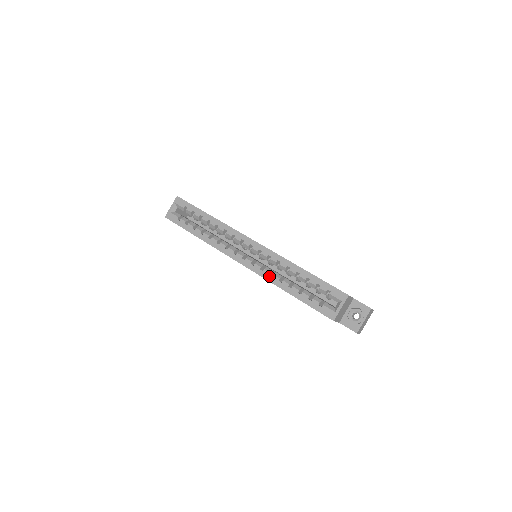
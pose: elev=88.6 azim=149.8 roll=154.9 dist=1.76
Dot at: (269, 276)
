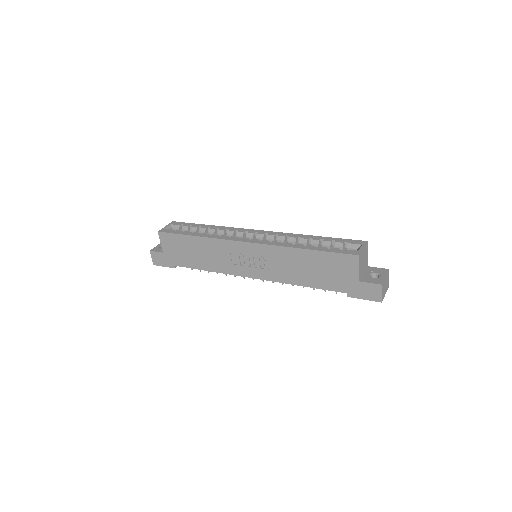
Dot at: (279, 243)
